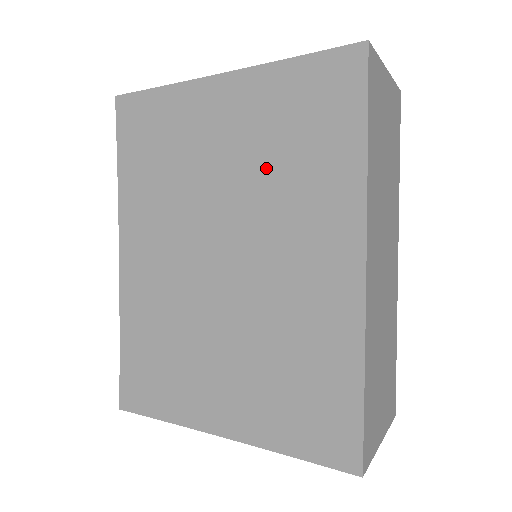
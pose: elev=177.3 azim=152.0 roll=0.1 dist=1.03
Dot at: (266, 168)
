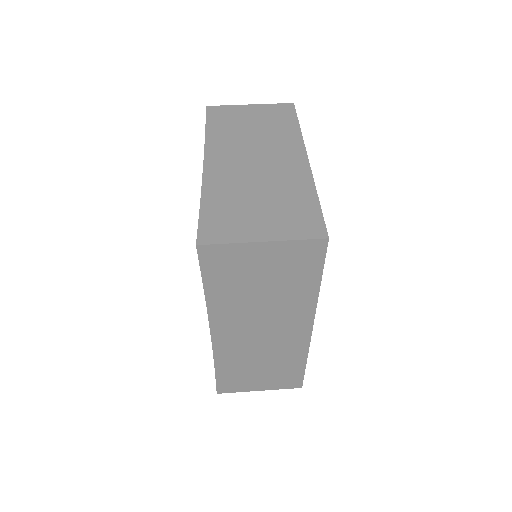
Dot at: occluded
